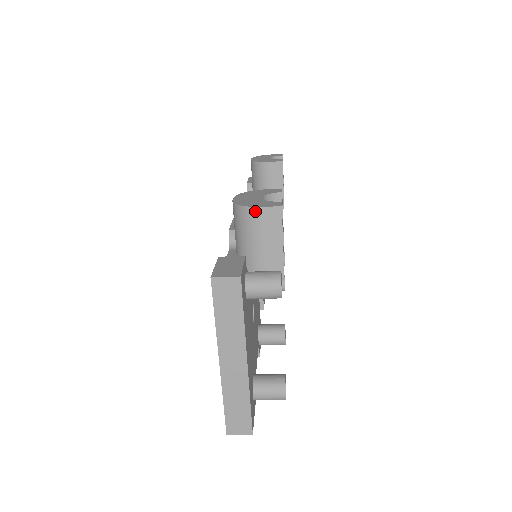
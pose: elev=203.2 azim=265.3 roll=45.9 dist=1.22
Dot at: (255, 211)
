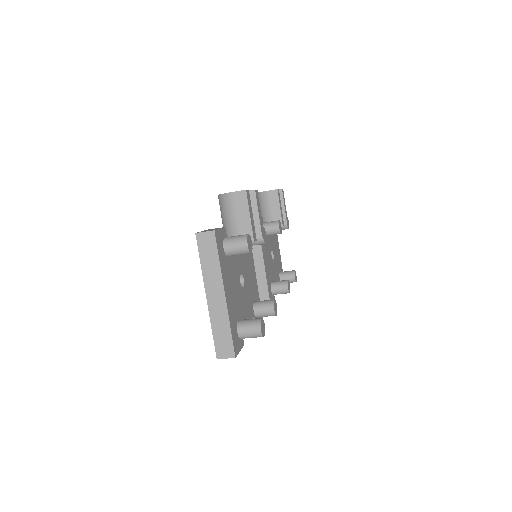
Dot at: (229, 195)
